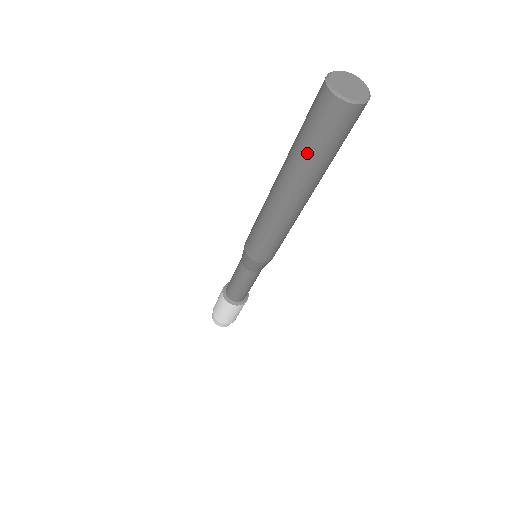
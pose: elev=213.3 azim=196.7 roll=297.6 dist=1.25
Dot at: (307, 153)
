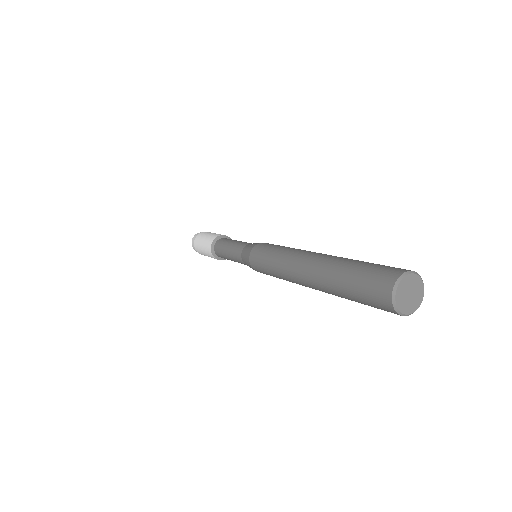
Dot at: (348, 299)
